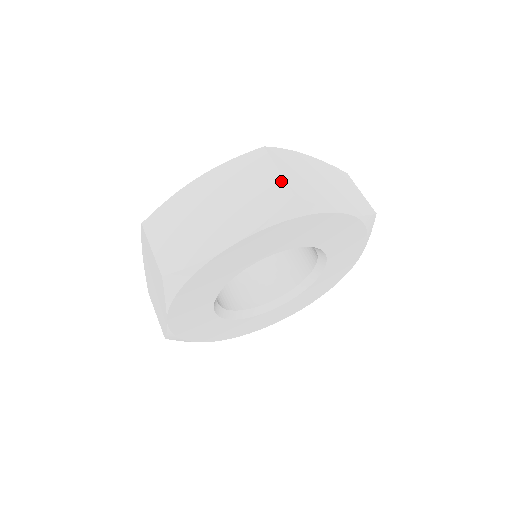
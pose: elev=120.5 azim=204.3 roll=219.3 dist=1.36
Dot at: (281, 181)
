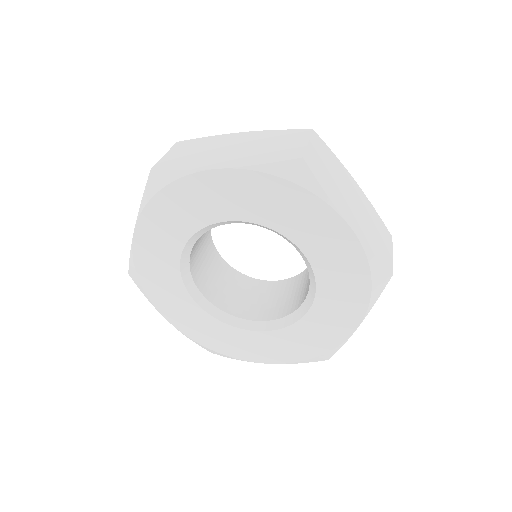
Dot at: (302, 148)
